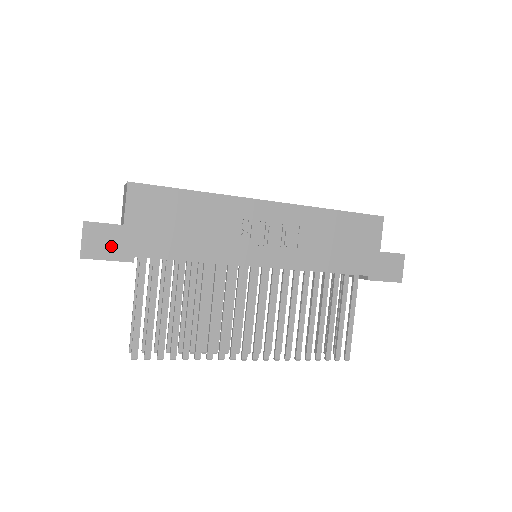
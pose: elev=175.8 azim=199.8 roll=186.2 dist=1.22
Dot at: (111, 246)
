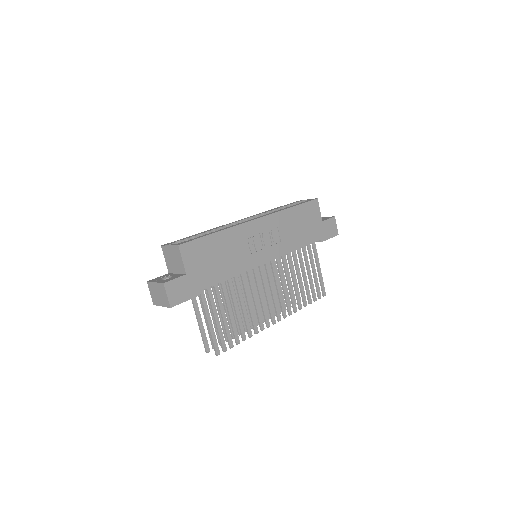
Dot at: (184, 291)
